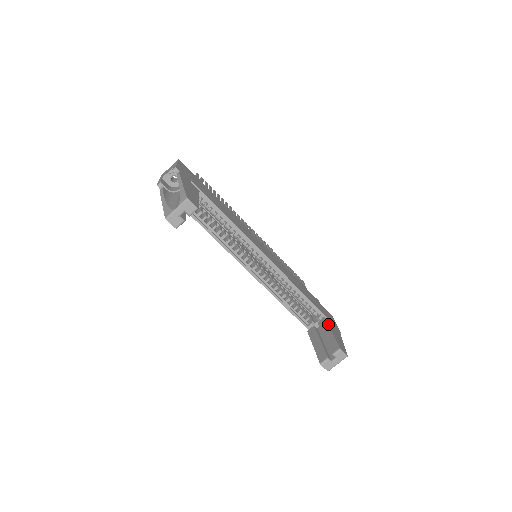
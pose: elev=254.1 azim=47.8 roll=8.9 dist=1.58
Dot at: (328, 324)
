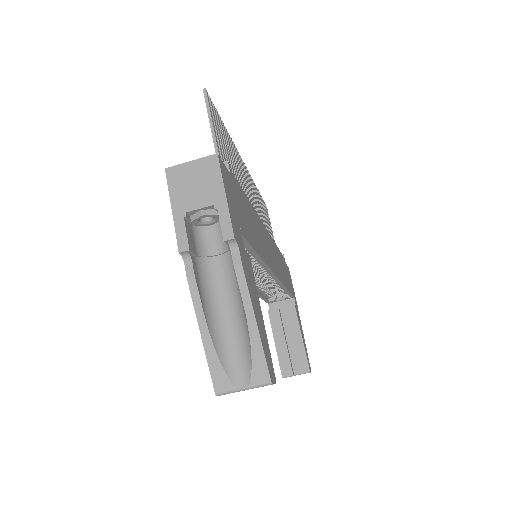
Dot at: (298, 321)
